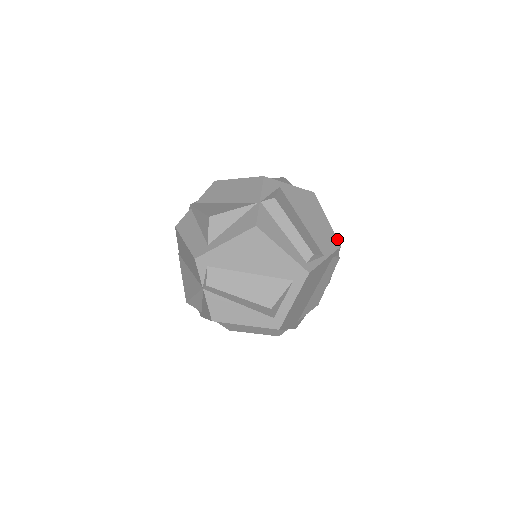
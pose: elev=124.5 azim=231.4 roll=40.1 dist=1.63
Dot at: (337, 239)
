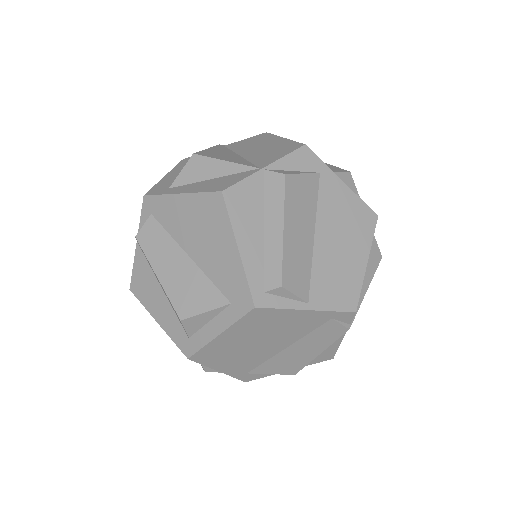
Dot at: occluded
